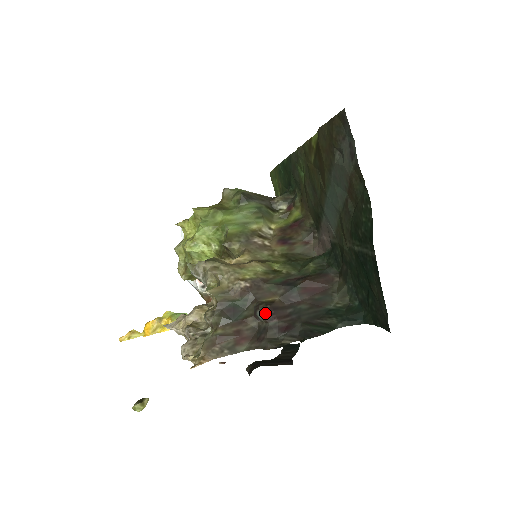
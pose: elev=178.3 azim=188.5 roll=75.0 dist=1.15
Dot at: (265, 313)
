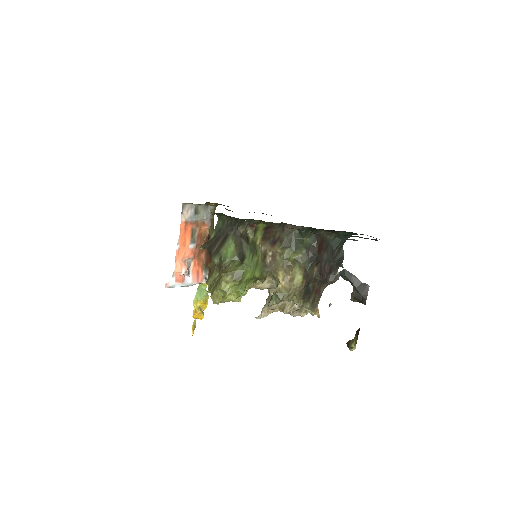
Dot at: (321, 278)
